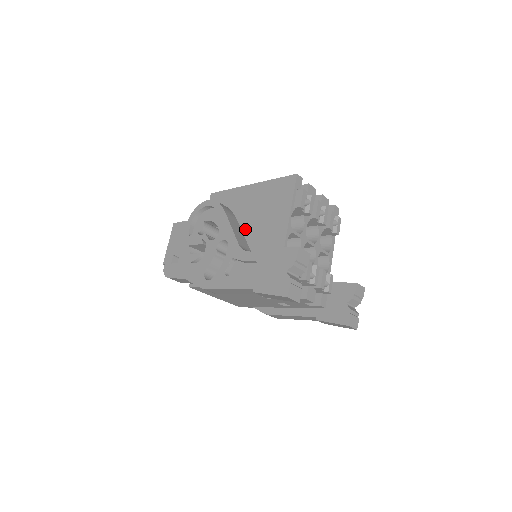
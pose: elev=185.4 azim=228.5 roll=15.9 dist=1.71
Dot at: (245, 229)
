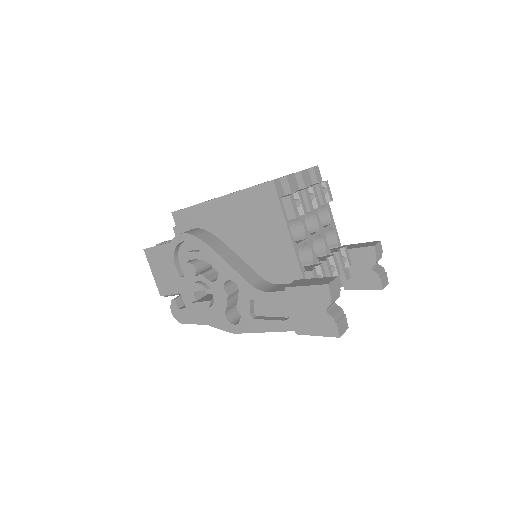
Dot at: (241, 253)
